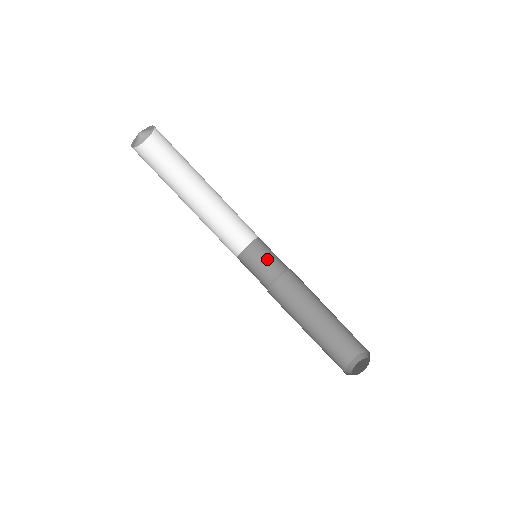
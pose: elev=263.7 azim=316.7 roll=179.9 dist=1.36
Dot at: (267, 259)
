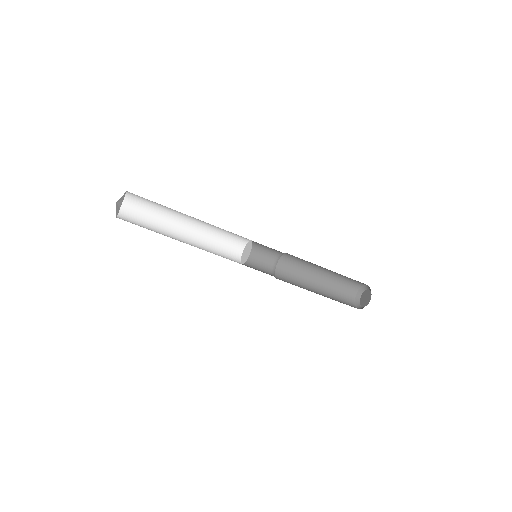
Dot at: (263, 253)
